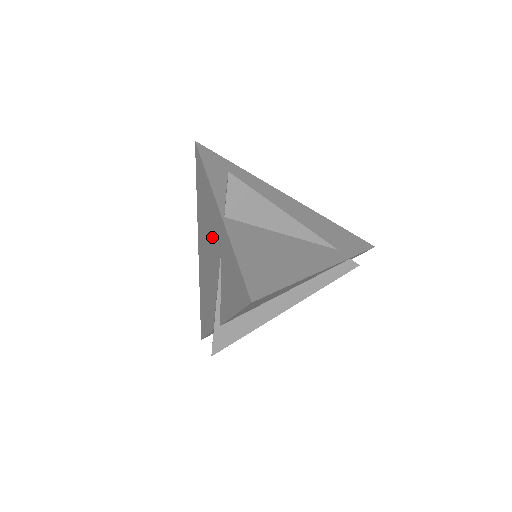
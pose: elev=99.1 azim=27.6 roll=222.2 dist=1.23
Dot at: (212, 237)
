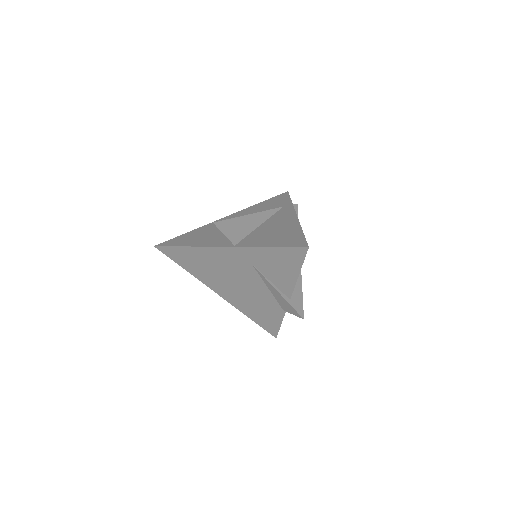
Dot at: (233, 269)
